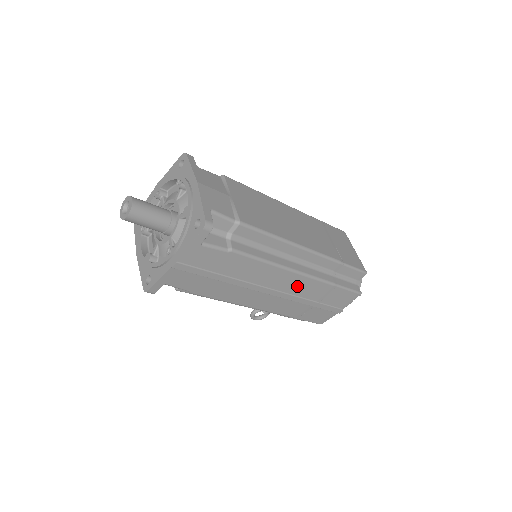
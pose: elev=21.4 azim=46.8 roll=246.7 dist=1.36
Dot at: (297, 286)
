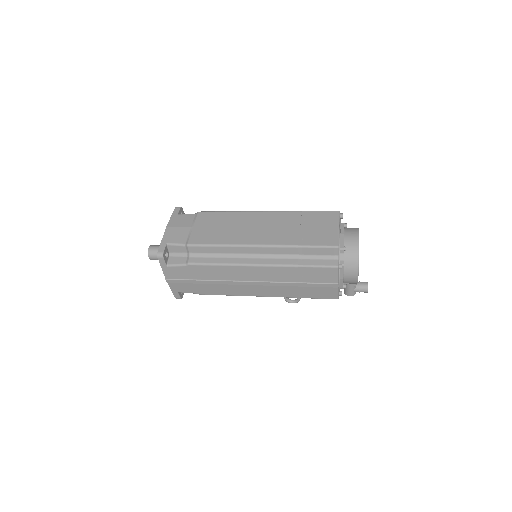
Dot at: (264, 275)
